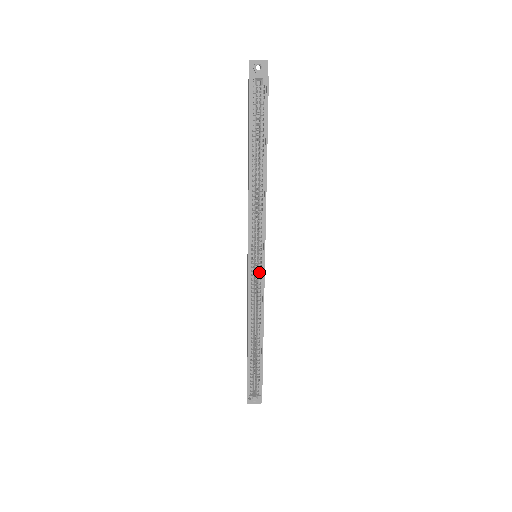
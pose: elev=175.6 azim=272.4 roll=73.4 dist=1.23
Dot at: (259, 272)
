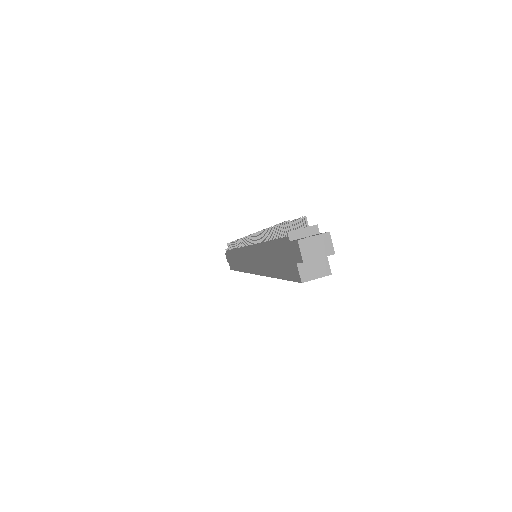
Dot at: occluded
